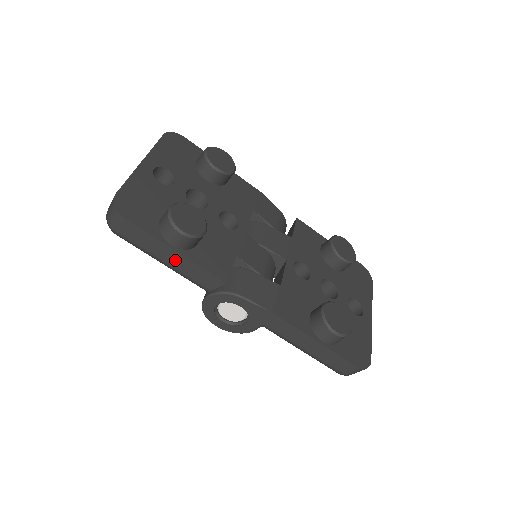
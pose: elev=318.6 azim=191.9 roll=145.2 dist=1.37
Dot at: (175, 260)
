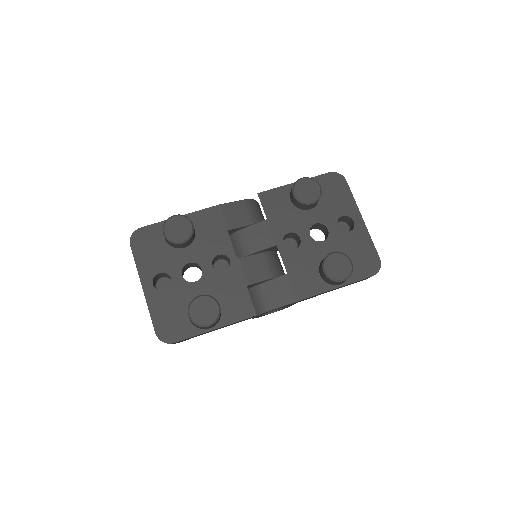
Dot at: occluded
